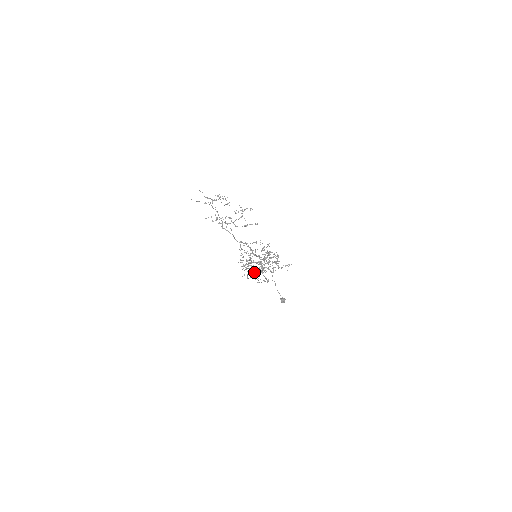
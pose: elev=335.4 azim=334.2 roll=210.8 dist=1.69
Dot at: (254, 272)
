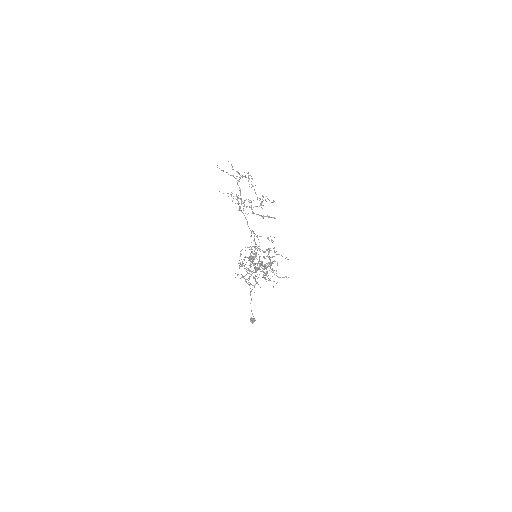
Dot at: (261, 265)
